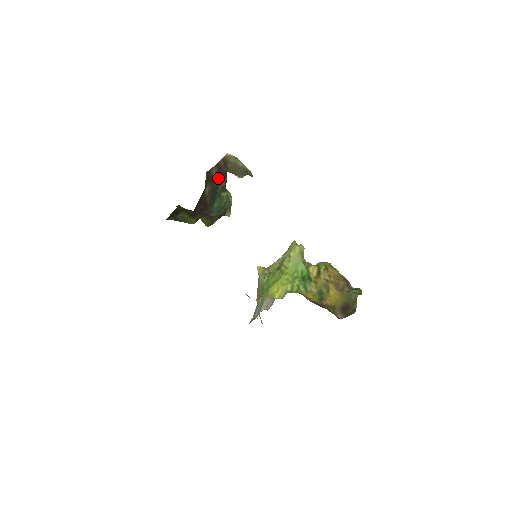
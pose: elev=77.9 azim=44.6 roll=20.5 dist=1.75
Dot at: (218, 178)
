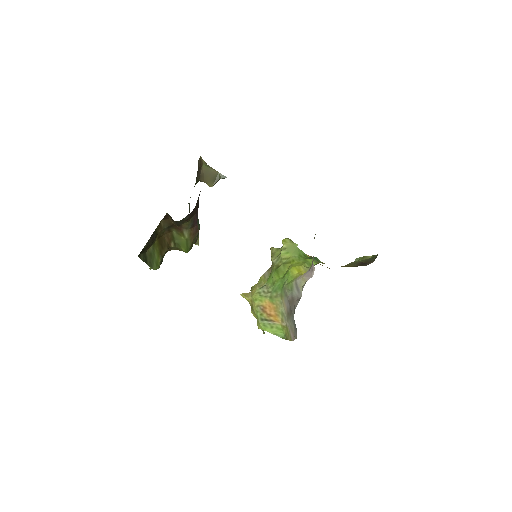
Dot at: occluded
